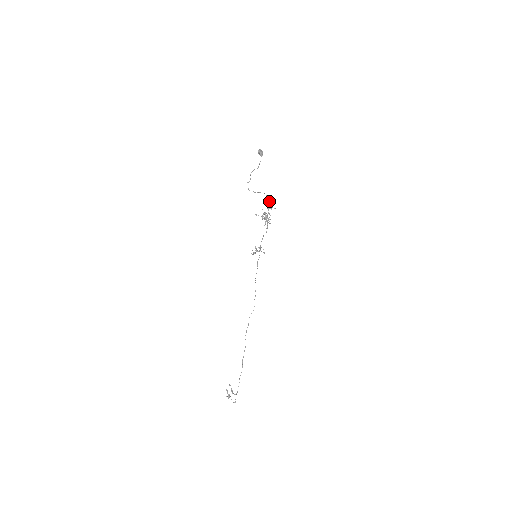
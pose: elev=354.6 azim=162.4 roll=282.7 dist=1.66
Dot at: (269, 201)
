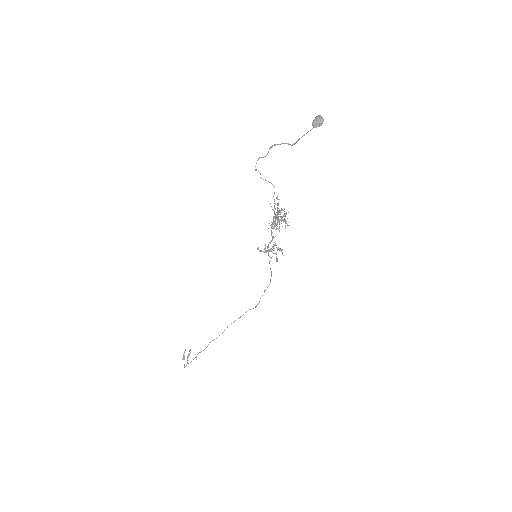
Dot at: occluded
